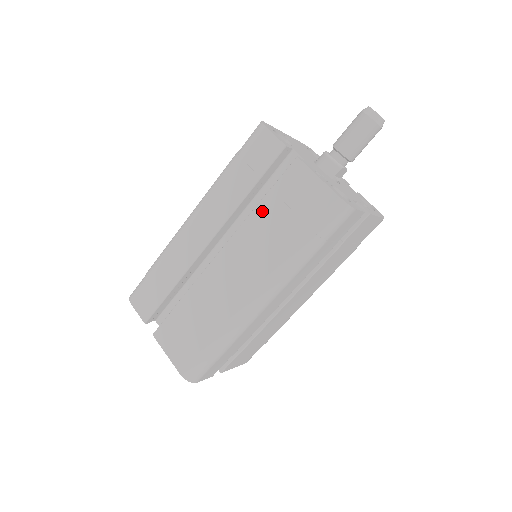
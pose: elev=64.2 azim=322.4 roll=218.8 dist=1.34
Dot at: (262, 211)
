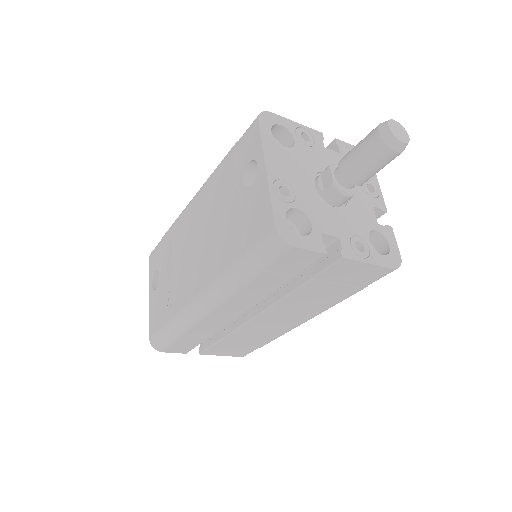
Dot at: (304, 291)
